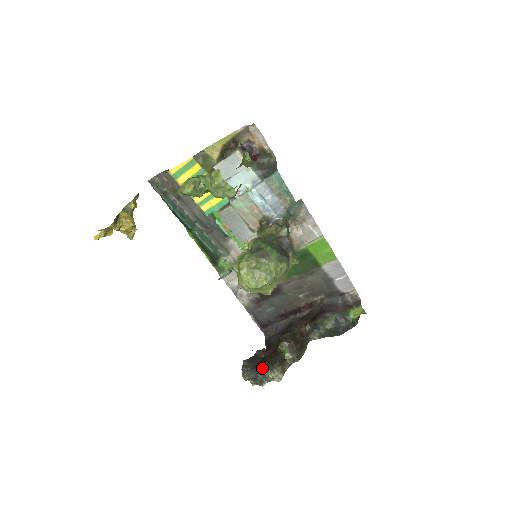
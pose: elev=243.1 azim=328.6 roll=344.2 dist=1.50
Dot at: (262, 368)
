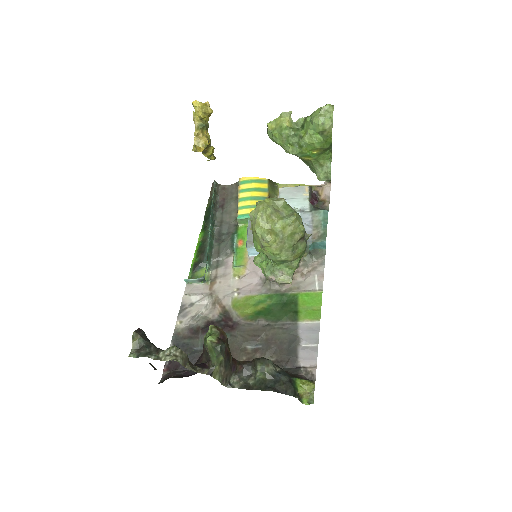
Dot at: occluded
